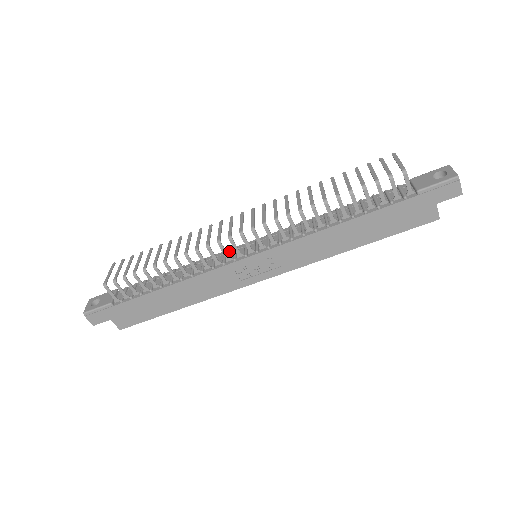
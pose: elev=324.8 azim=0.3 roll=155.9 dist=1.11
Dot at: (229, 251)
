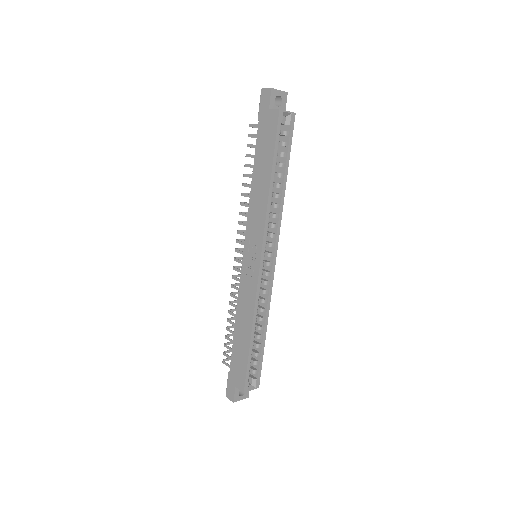
Dot at: occluded
